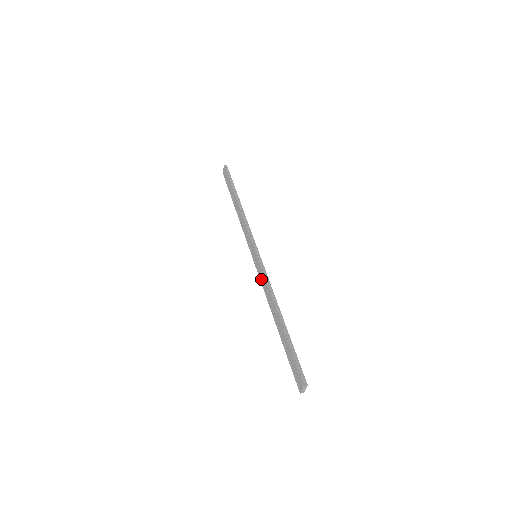
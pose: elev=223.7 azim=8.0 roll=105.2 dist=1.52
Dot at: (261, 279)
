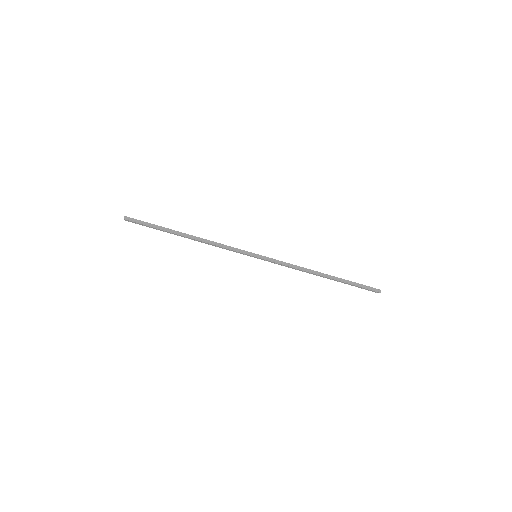
Dot at: occluded
